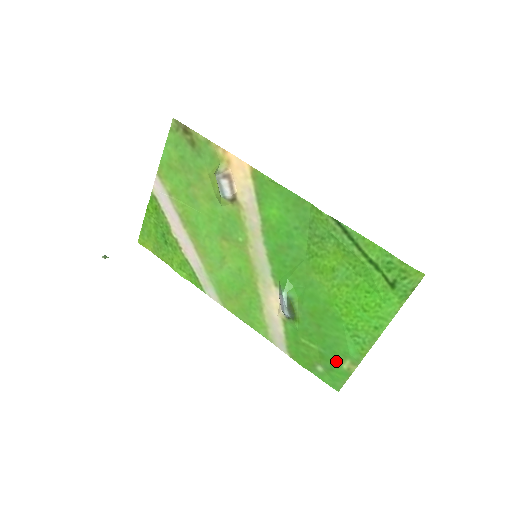
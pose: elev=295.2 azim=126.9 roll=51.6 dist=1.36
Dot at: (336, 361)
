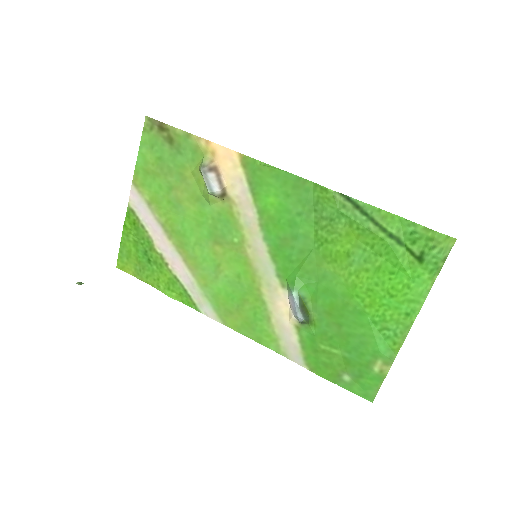
Dot at: (365, 364)
